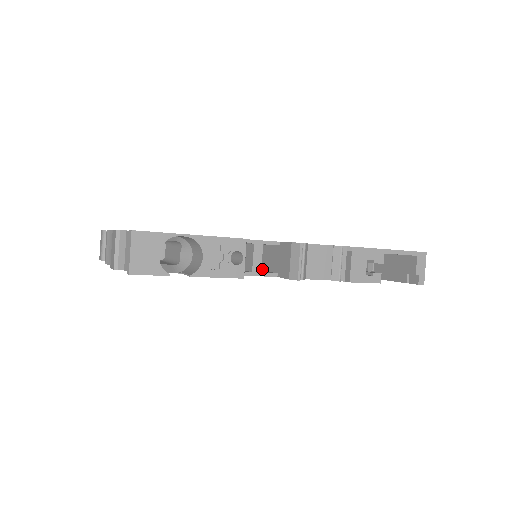
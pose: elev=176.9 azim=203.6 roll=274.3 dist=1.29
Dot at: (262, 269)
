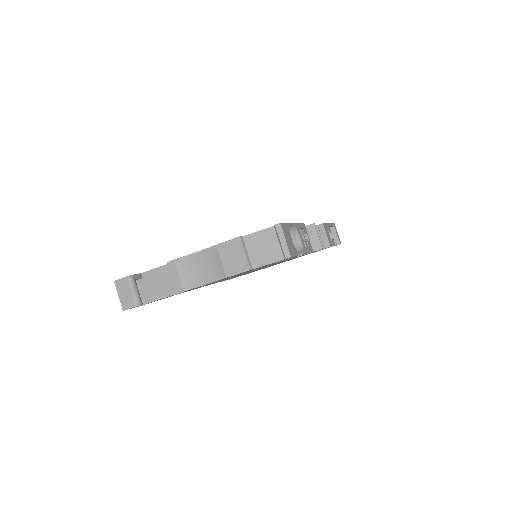
Dot at: occluded
